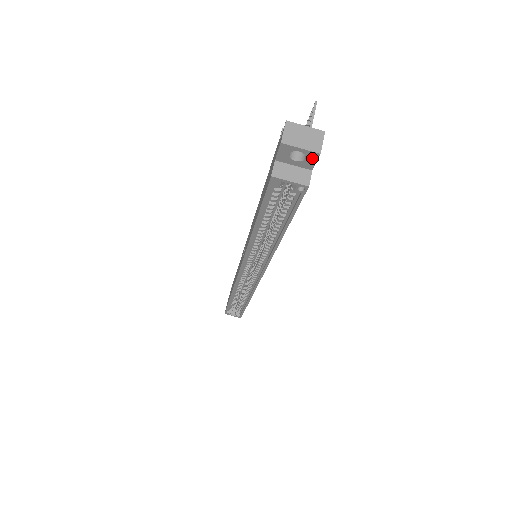
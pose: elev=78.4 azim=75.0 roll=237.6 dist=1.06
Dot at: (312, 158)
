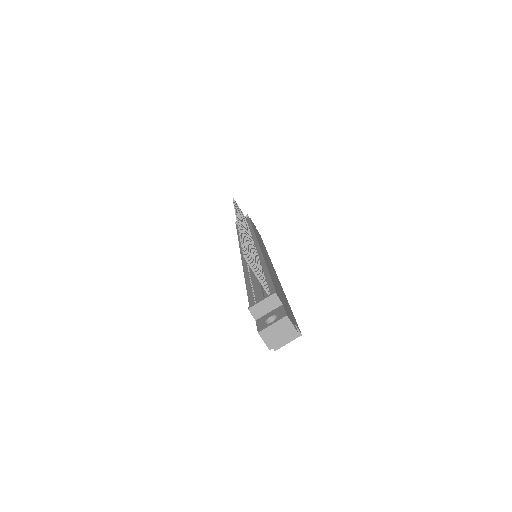
Dot at: (293, 332)
